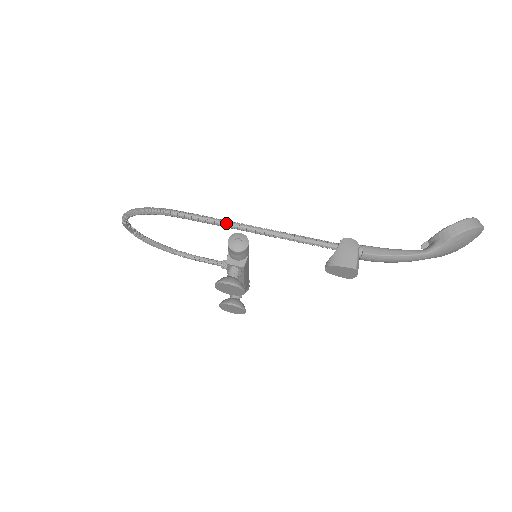
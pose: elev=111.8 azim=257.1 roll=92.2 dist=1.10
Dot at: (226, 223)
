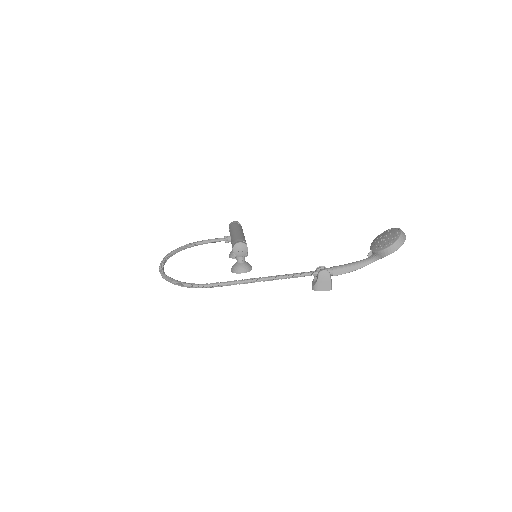
Dot at: (244, 283)
